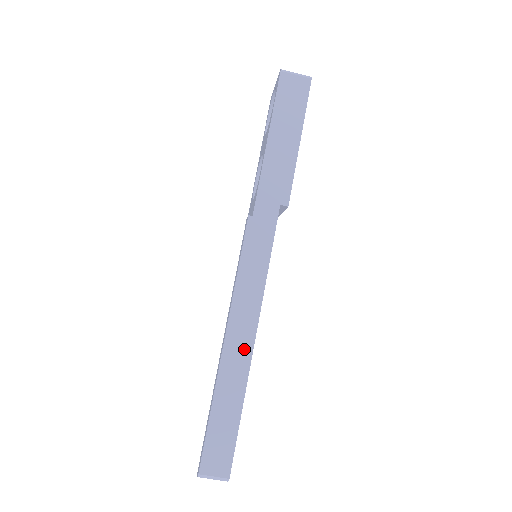
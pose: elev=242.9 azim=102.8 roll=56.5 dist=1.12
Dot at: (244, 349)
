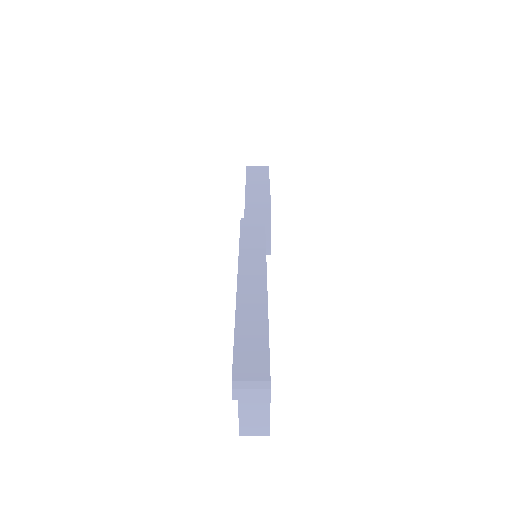
Dot at: (258, 283)
